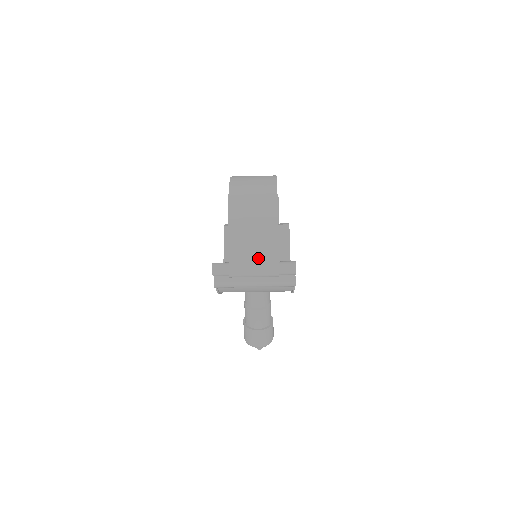
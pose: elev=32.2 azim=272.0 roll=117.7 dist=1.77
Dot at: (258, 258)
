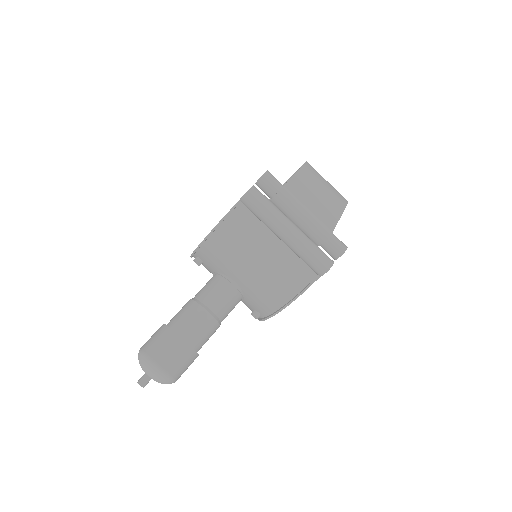
Dot at: (317, 207)
